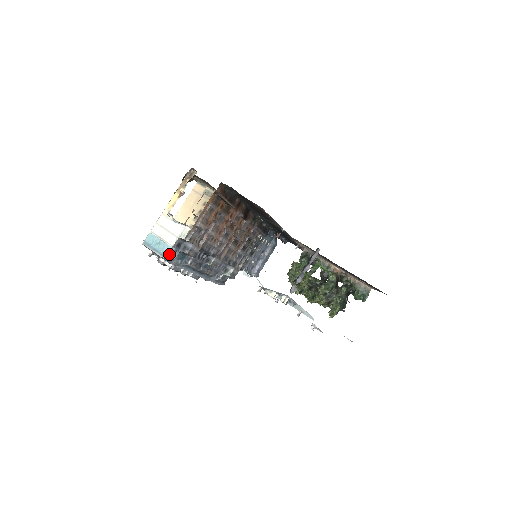
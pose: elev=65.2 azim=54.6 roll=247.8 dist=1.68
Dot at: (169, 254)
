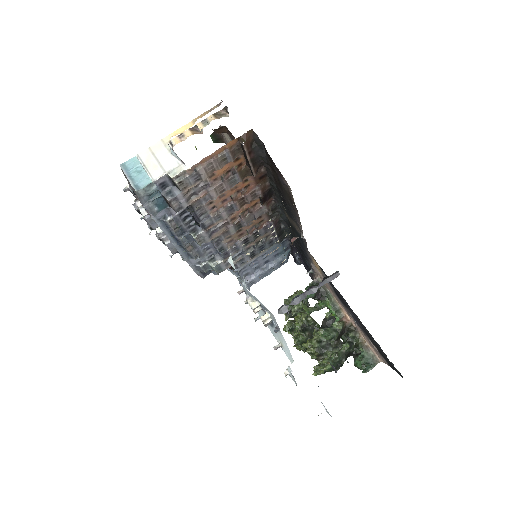
Dot at: (145, 190)
